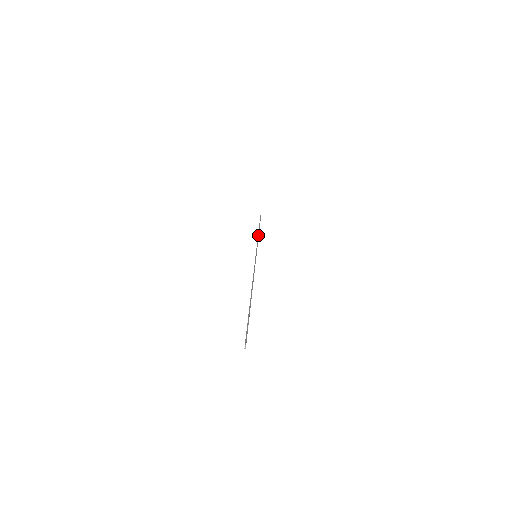
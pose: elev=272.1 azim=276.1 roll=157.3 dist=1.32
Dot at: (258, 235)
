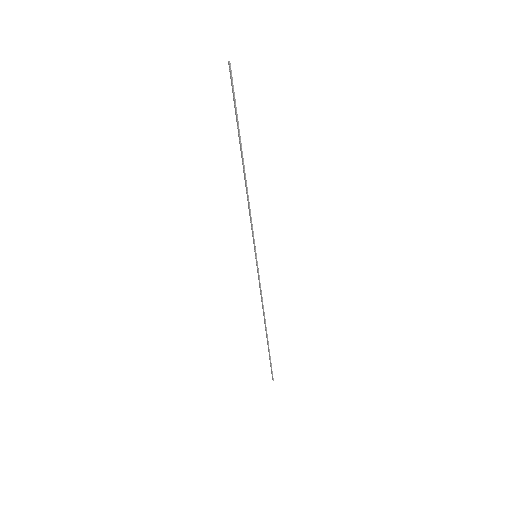
Dot at: (262, 307)
